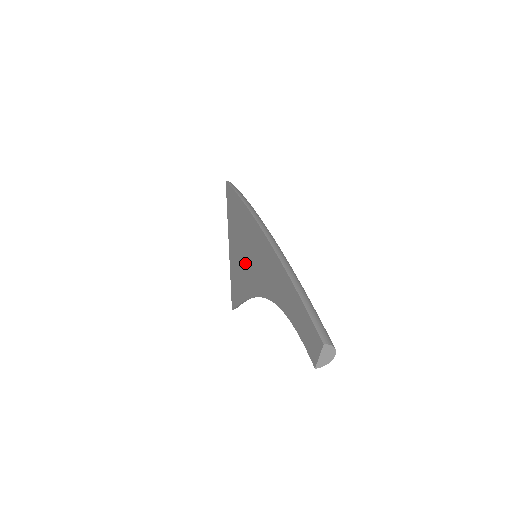
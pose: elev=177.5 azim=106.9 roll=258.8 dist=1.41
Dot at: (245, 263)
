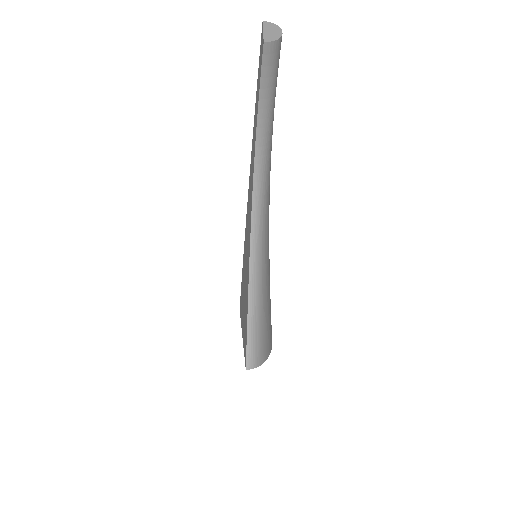
Dot at: (246, 271)
